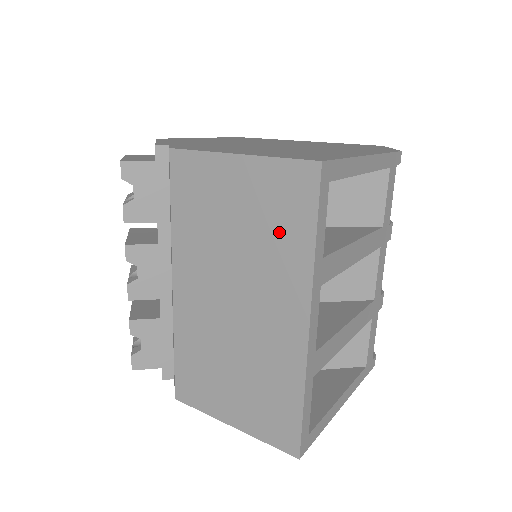
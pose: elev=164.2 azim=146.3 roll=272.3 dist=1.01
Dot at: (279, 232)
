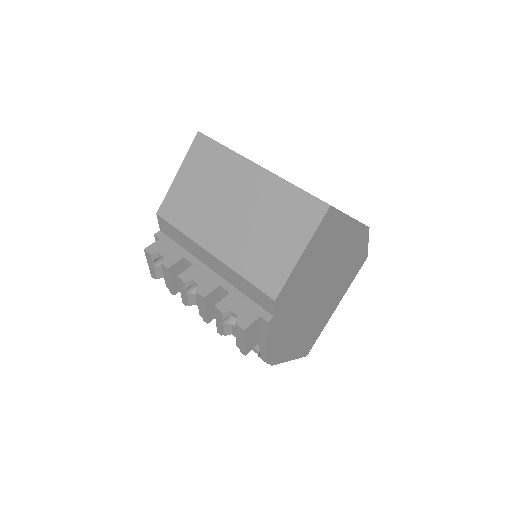
Dot at: (213, 164)
